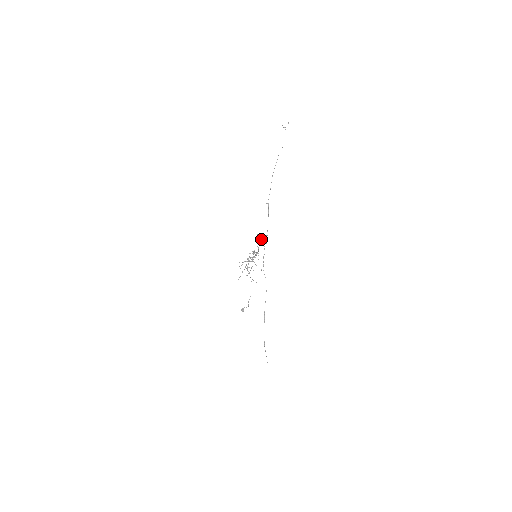
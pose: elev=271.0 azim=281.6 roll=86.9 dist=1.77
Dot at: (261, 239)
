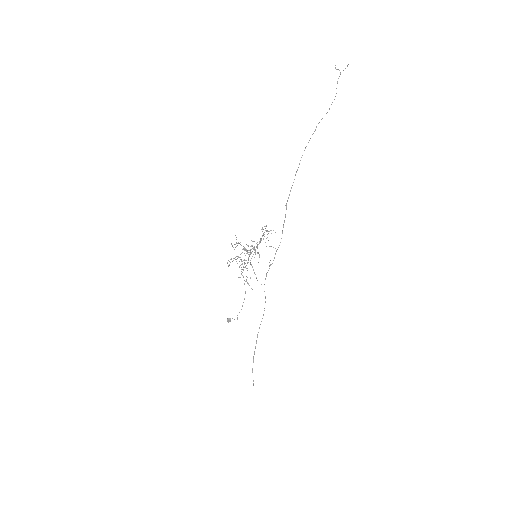
Dot at: (267, 237)
